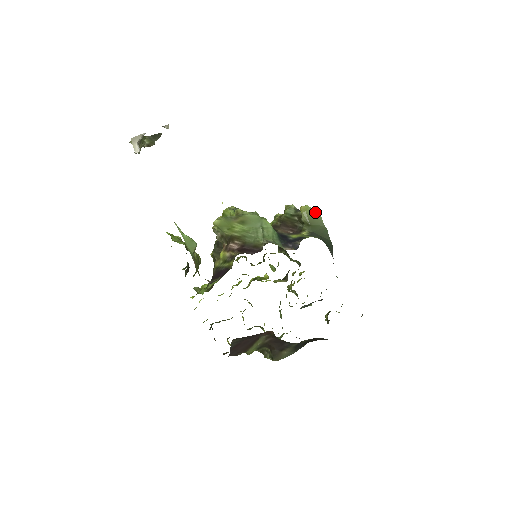
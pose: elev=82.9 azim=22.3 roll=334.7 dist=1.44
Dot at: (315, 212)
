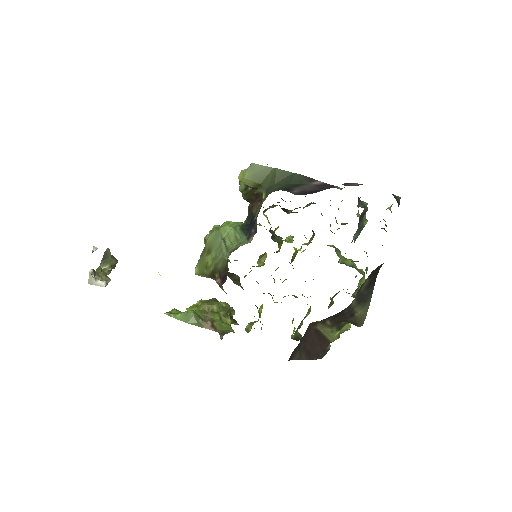
Dot at: (252, 168)
